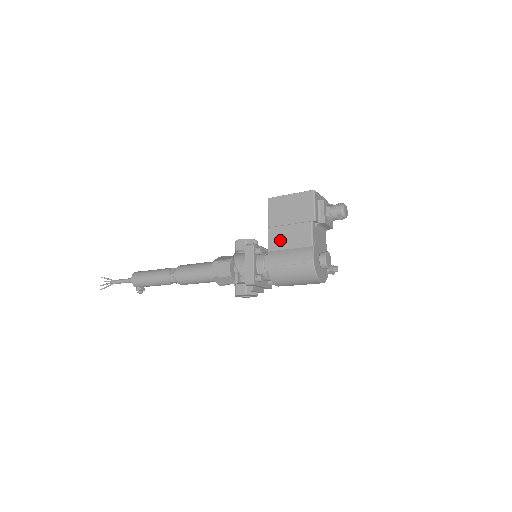
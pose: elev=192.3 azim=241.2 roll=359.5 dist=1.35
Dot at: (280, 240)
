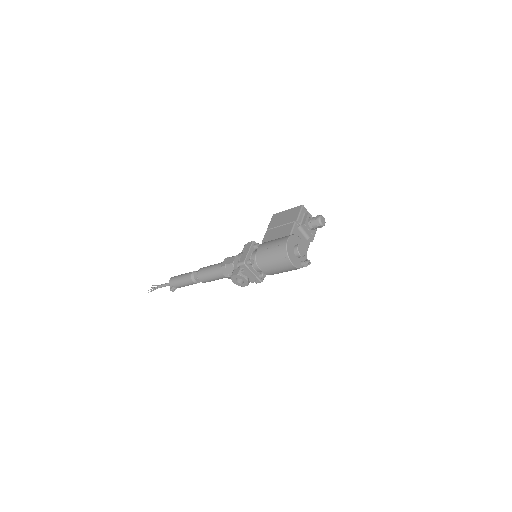
Dot at: (271, 235)
